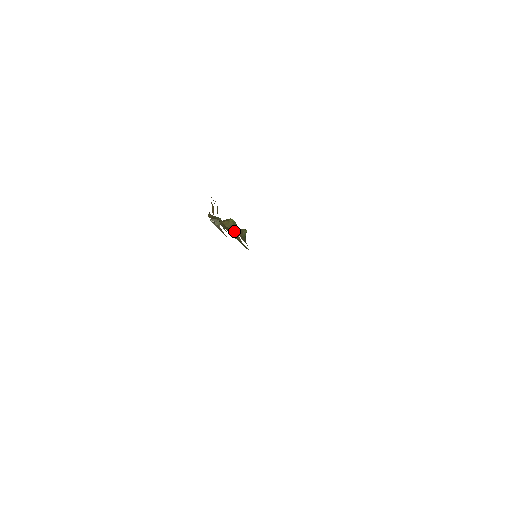
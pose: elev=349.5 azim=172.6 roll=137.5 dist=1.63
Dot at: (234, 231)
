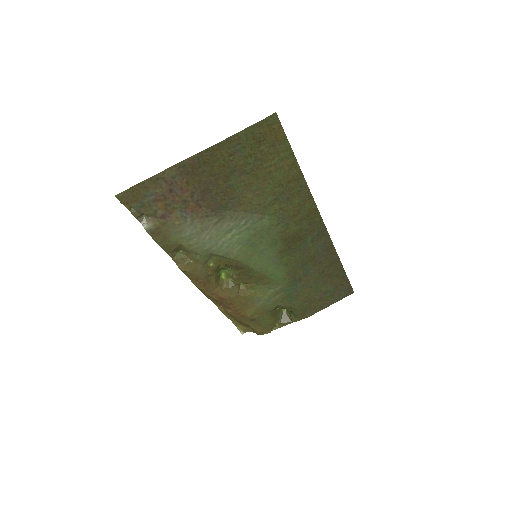
Dot at: (233, 277)
